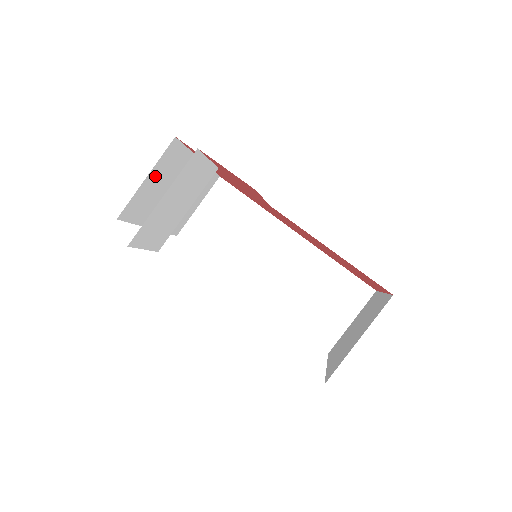
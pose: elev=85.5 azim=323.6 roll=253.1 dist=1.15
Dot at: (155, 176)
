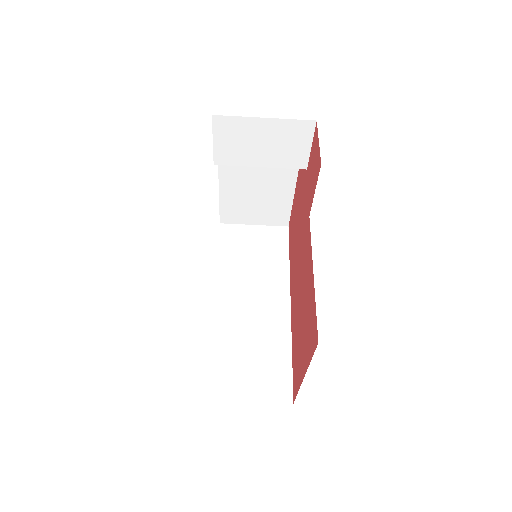
Dot at: occluded
